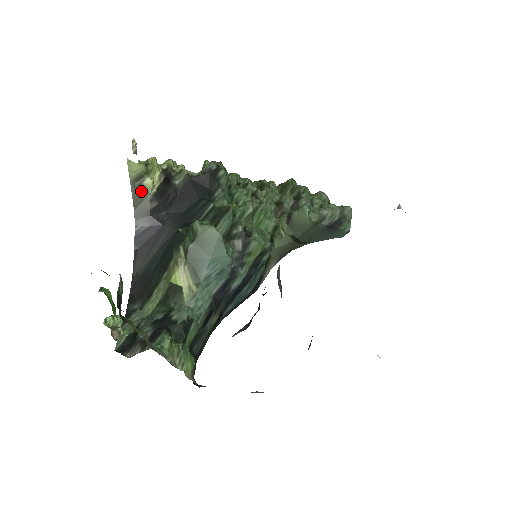
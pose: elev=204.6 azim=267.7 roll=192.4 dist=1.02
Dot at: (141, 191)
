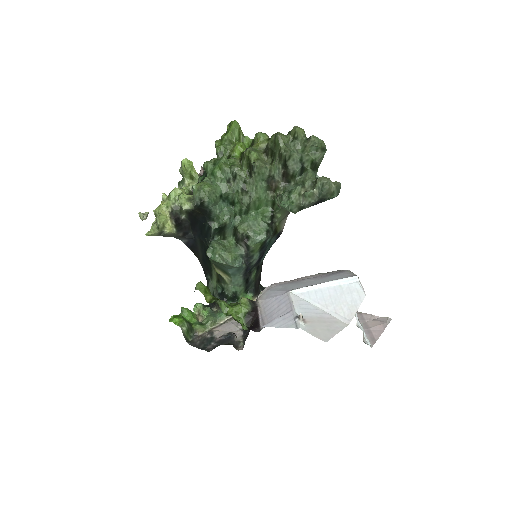
Dot at: (168, 234)
